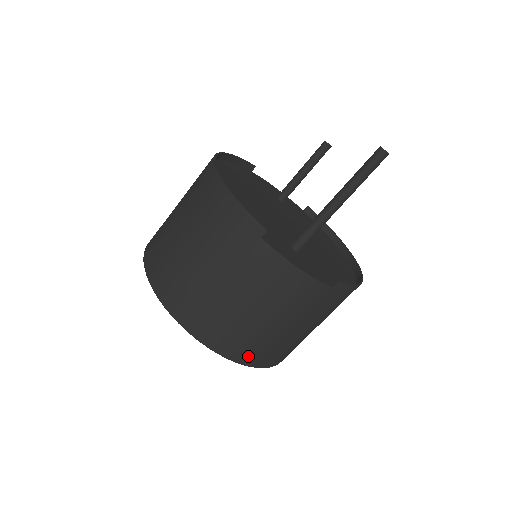
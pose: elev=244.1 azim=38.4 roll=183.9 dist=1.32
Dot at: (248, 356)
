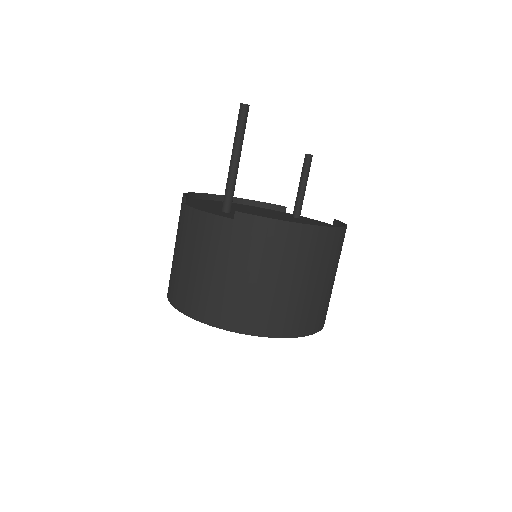
Dot at: (203, 311)
